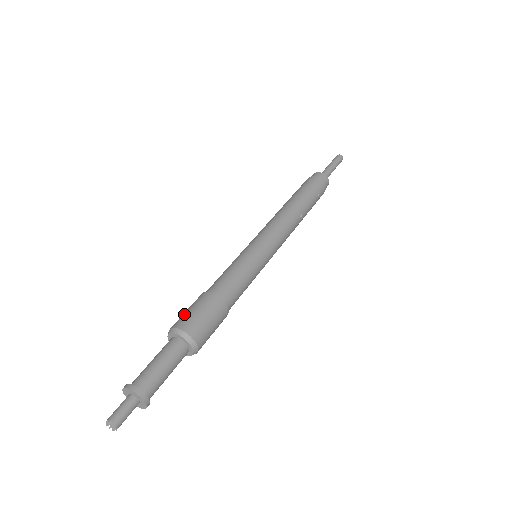
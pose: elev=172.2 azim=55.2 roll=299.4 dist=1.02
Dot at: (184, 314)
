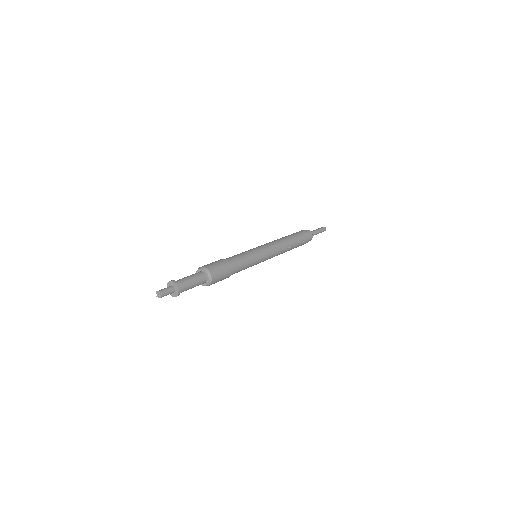
Dot at: (210, 263)
